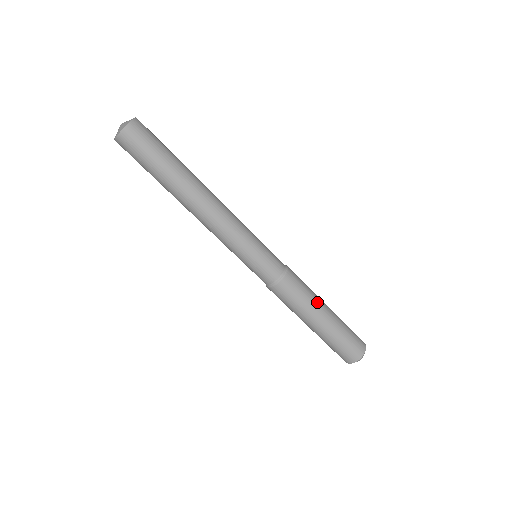
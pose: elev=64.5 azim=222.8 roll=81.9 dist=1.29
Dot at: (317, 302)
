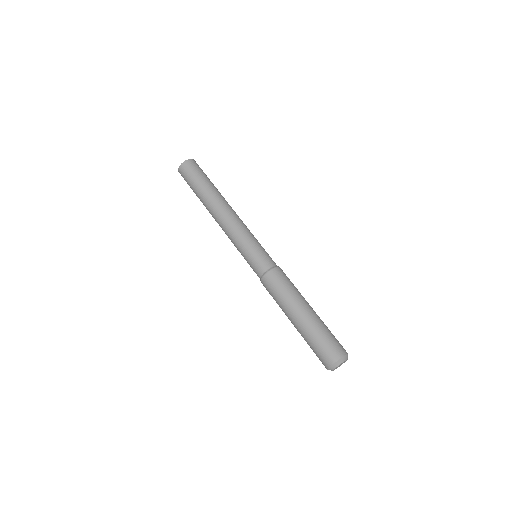
Dot at: (295, 300)
